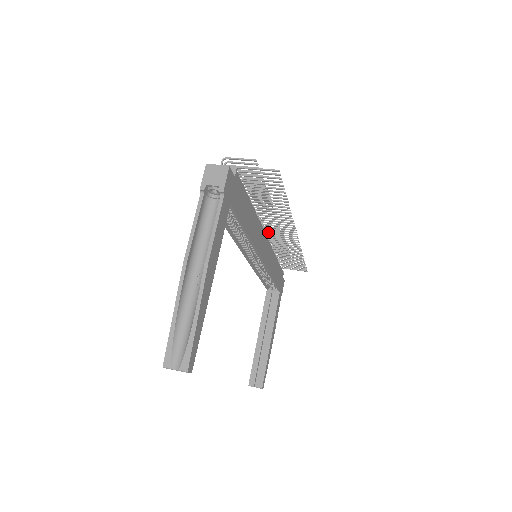
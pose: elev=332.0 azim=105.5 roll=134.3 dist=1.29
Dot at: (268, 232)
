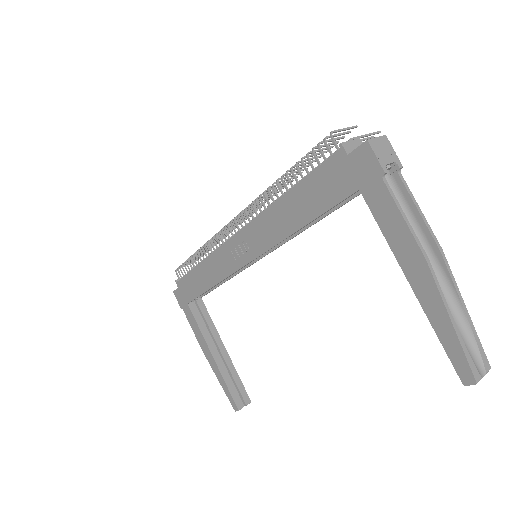
Dot at: (227, 228)
